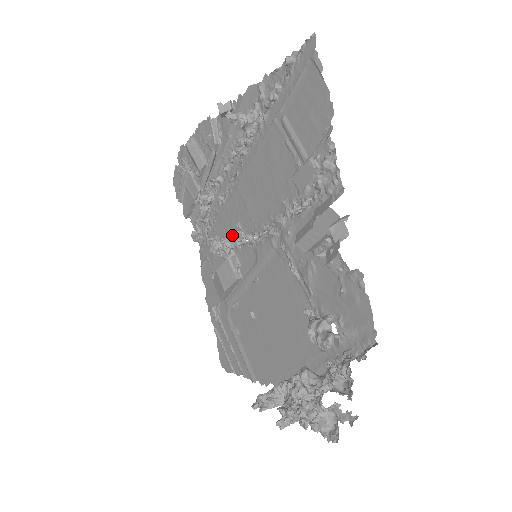
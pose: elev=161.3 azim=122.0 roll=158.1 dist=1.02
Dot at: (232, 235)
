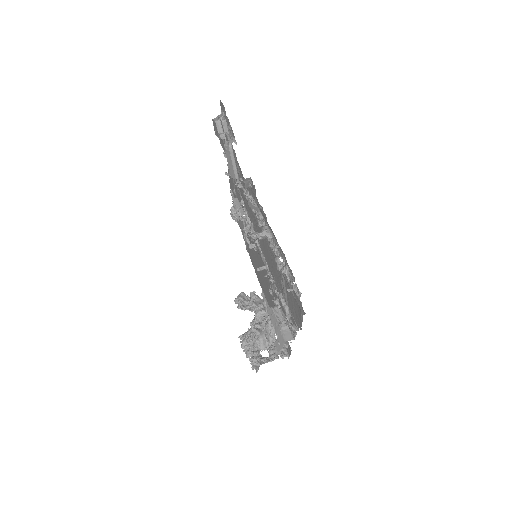
Dot at: (245, 231)
